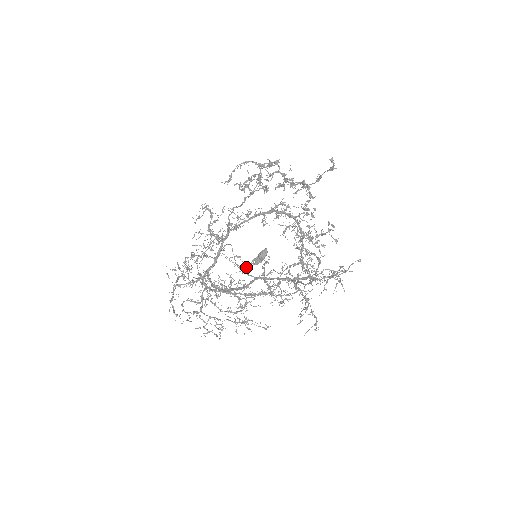
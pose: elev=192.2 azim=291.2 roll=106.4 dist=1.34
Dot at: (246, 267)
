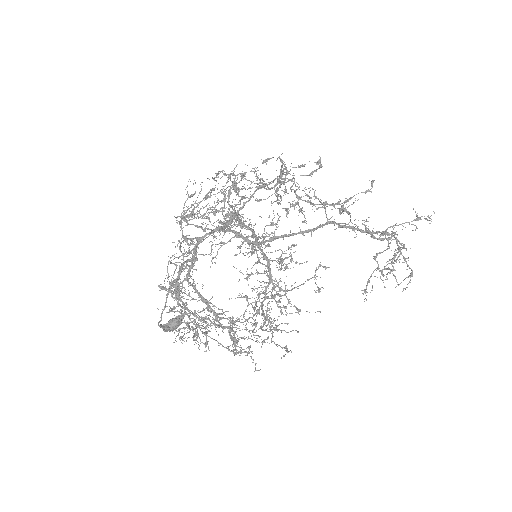
Dot at: (158, 323)
